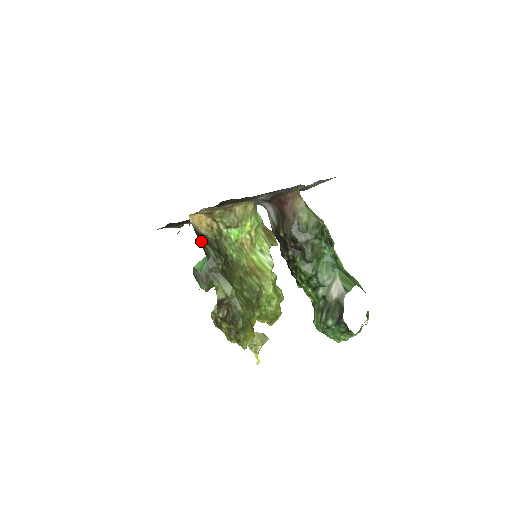
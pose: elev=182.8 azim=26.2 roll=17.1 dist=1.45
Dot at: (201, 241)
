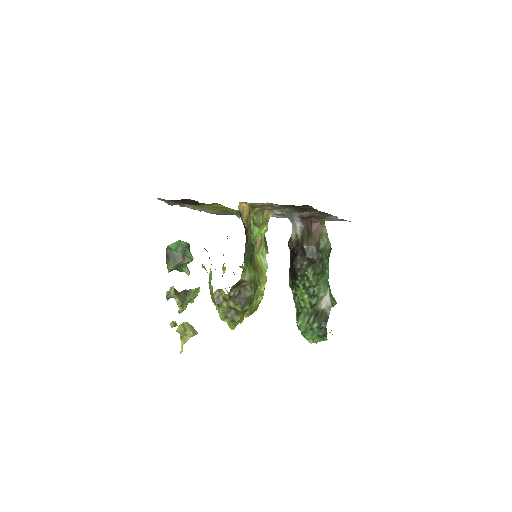
Dot at: (244, 227)
